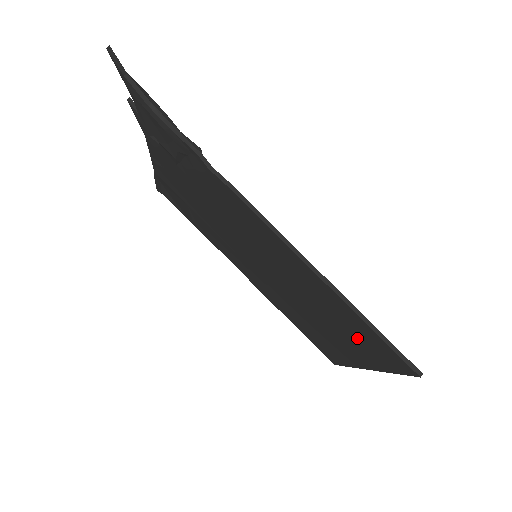
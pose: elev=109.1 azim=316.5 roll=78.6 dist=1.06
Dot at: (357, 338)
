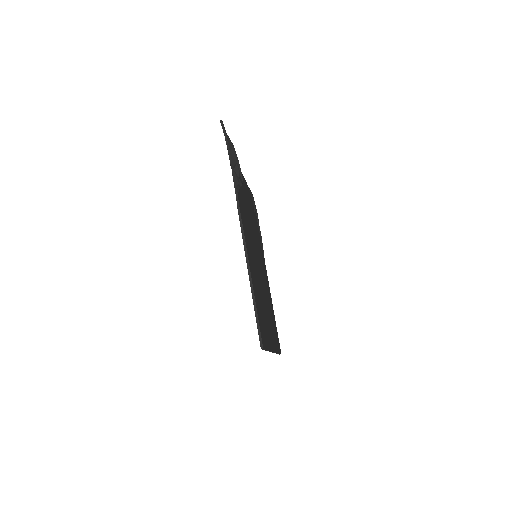
Dot at: occluded
